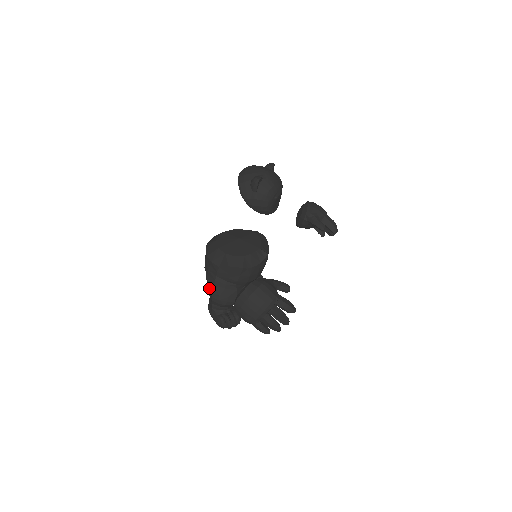
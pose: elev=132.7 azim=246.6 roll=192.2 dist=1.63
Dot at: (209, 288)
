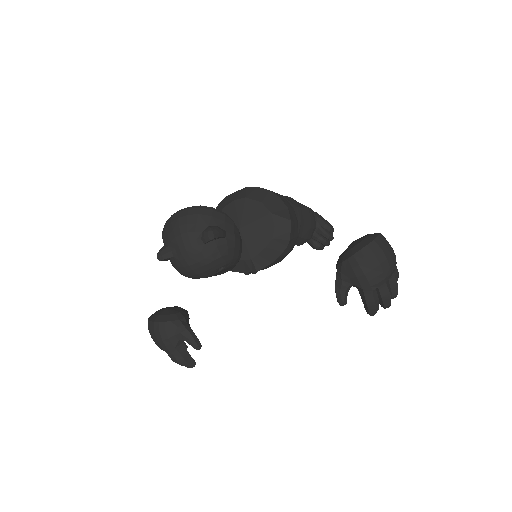
Dot at: occluded
